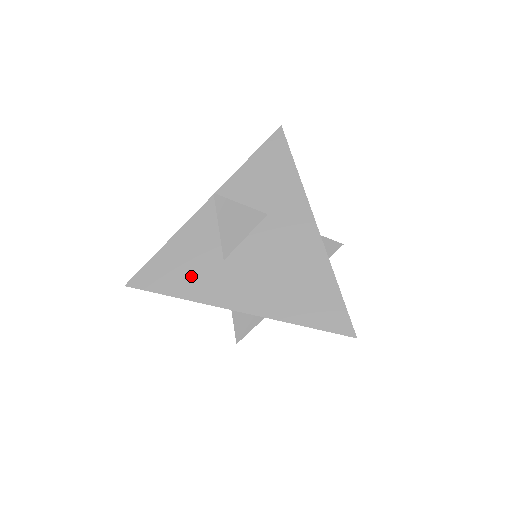
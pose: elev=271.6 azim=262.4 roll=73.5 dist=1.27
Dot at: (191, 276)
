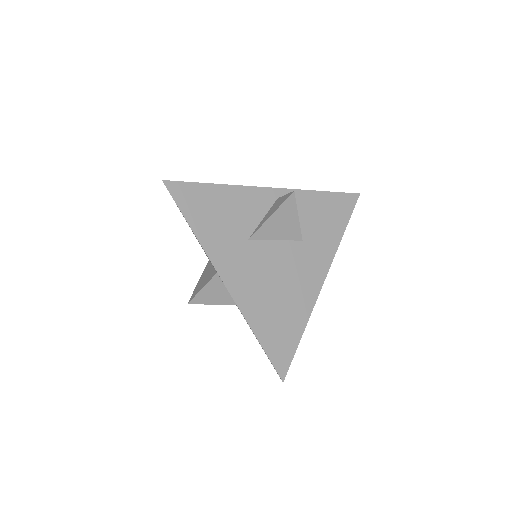
Dot at: (216, 226)
